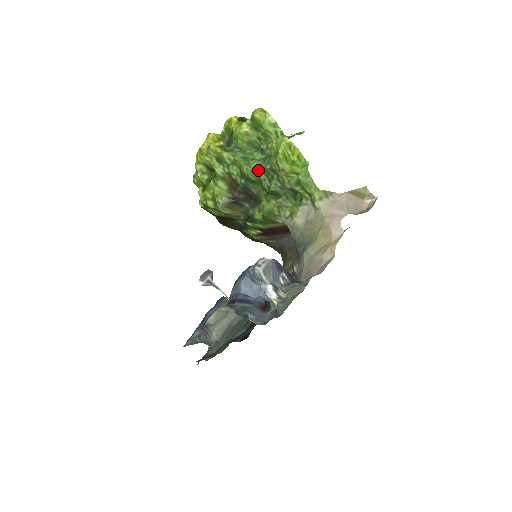
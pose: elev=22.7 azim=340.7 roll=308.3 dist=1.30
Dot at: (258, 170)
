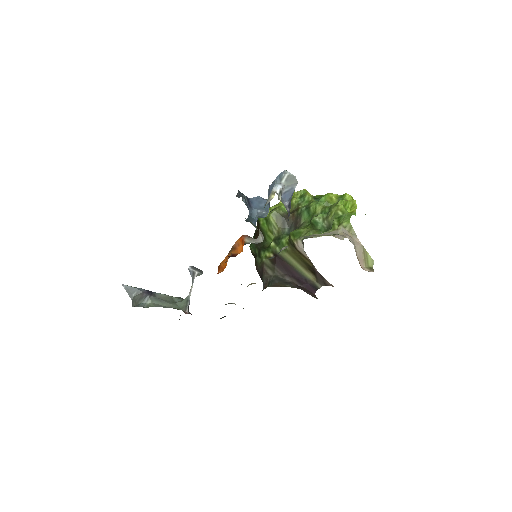
Dot at: (320, 207)
